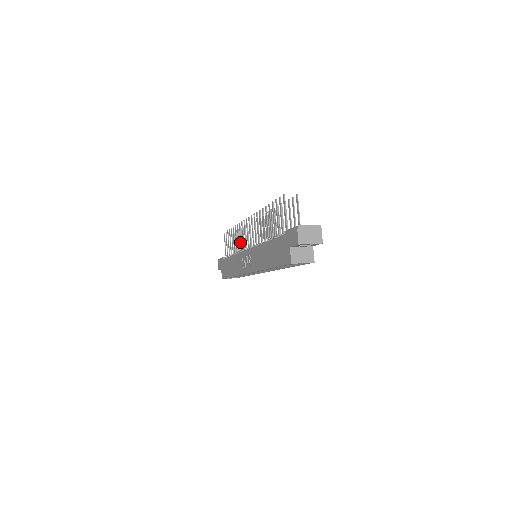
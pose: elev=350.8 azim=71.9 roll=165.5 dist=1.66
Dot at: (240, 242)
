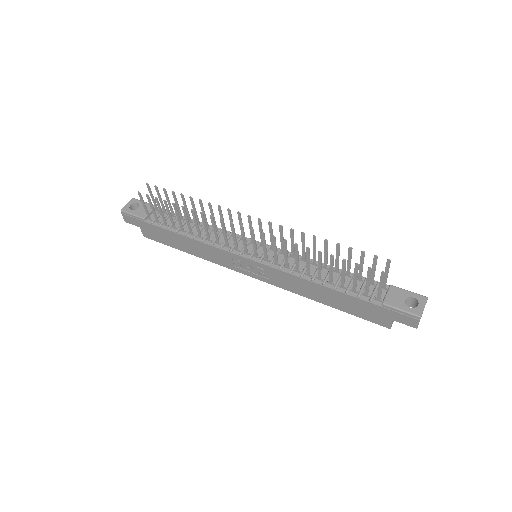
Dot at: occluded
